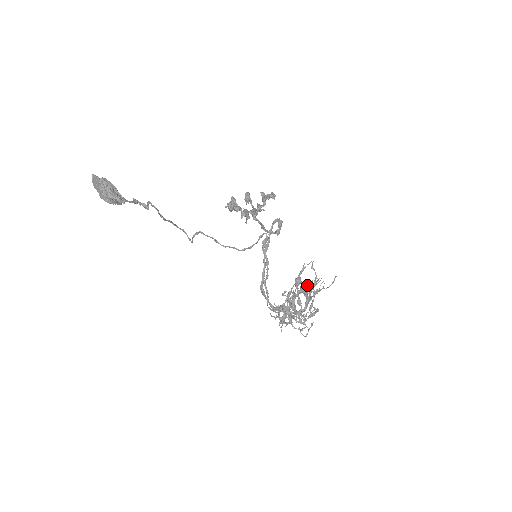
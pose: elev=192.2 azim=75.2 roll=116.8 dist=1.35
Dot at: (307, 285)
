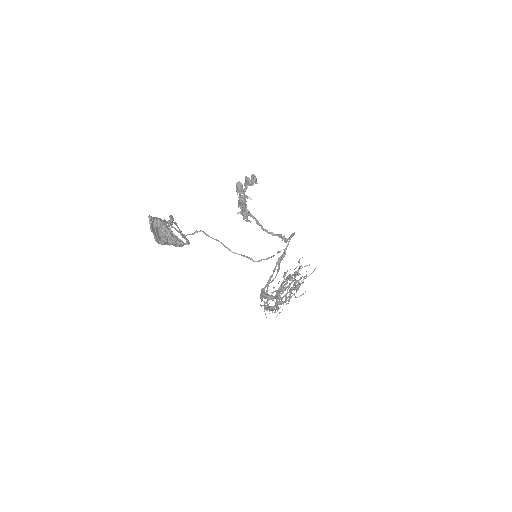
Dot at: occluded
